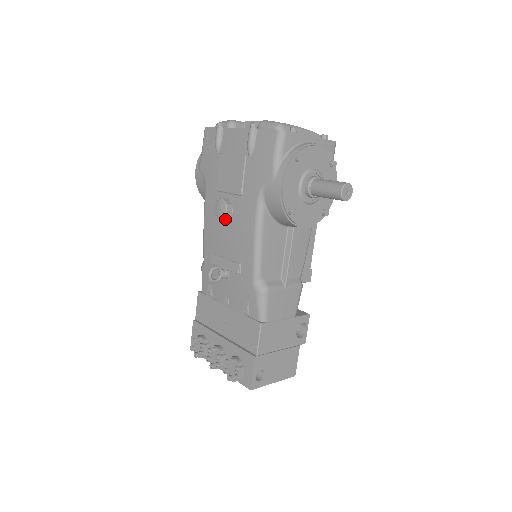
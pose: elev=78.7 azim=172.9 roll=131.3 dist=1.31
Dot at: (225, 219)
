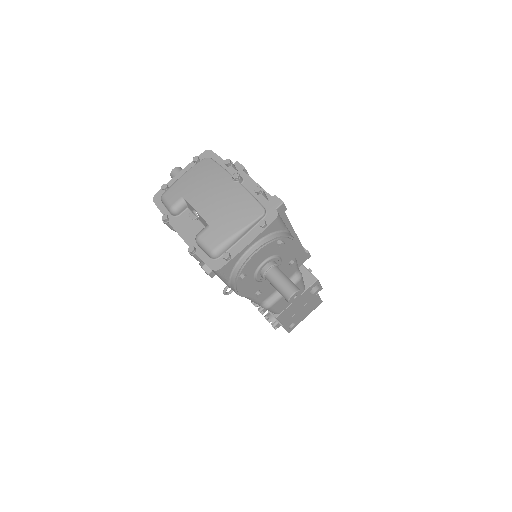
Dot at: occluded
